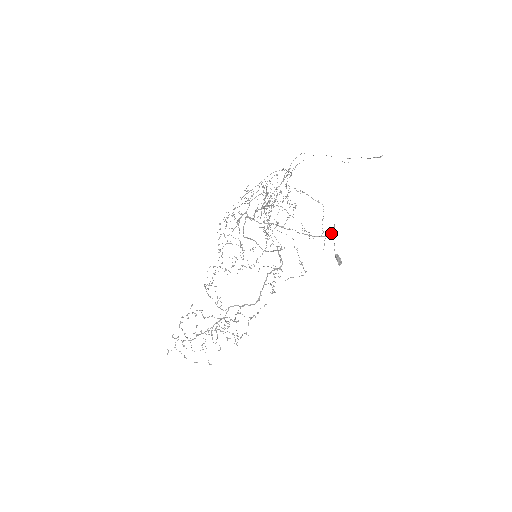
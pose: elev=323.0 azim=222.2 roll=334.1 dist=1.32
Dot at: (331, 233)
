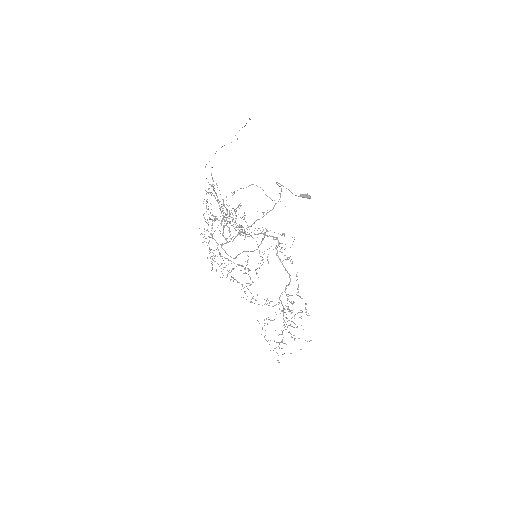
Dot at: (280, 193)
